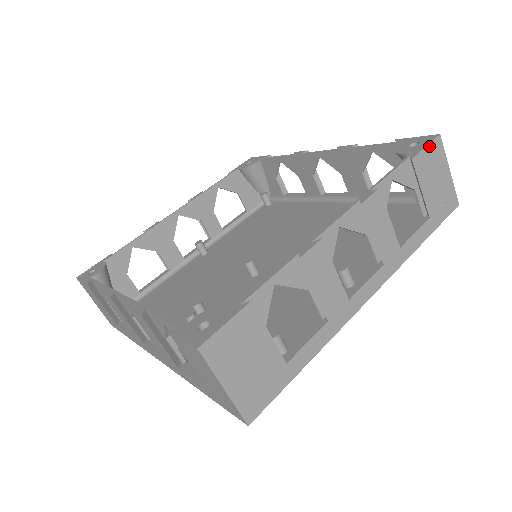
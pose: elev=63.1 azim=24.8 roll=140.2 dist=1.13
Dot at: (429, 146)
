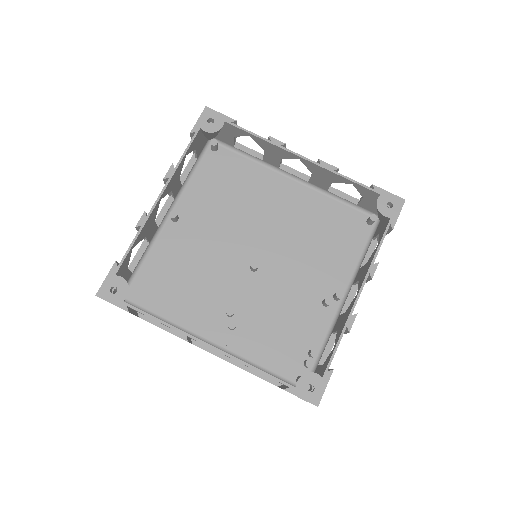
Dot at: occluded
